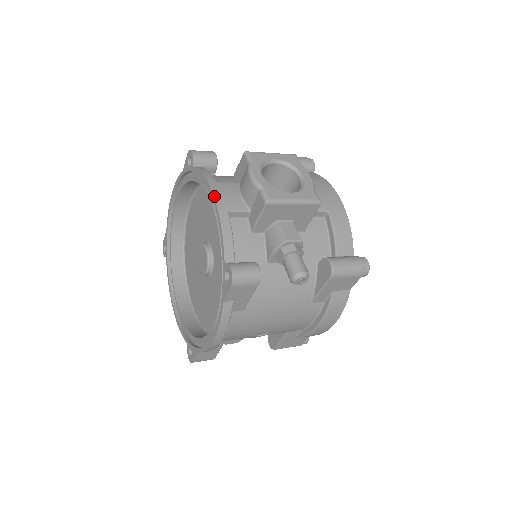
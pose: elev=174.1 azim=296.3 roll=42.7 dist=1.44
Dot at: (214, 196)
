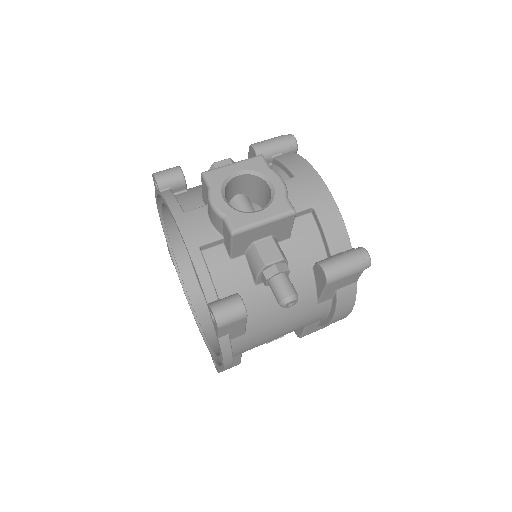
Dot at: (181, 233)
